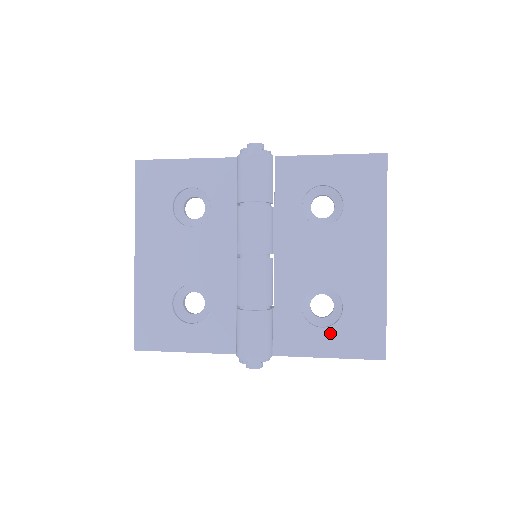
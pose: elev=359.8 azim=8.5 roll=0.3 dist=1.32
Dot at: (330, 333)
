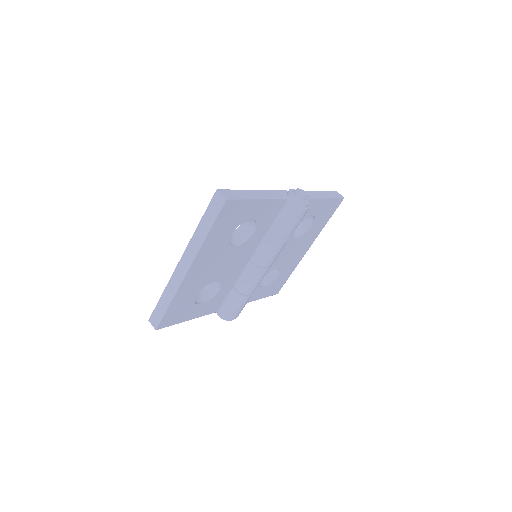
Dot at: (265, 289)
